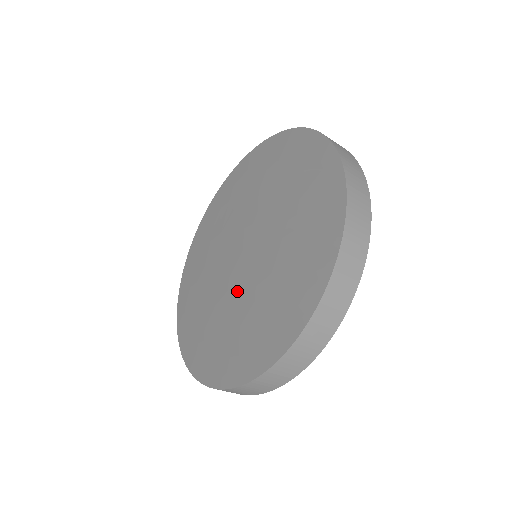
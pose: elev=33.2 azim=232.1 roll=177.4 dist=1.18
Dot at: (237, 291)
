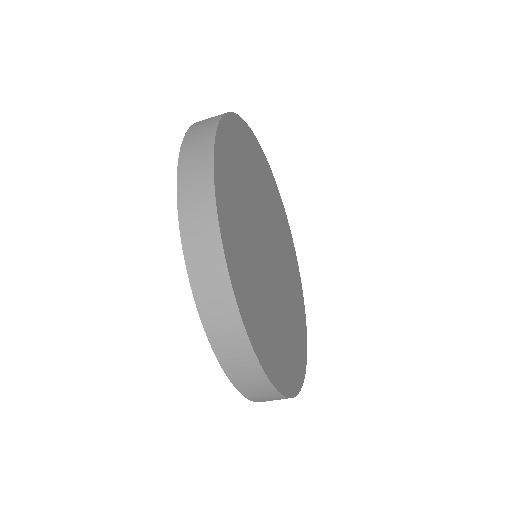
Dot at: occluded
